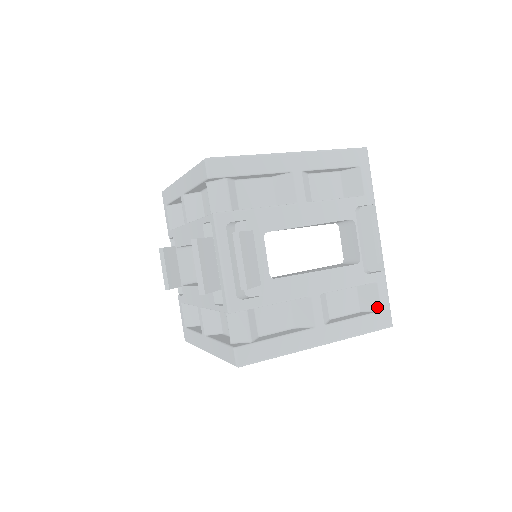
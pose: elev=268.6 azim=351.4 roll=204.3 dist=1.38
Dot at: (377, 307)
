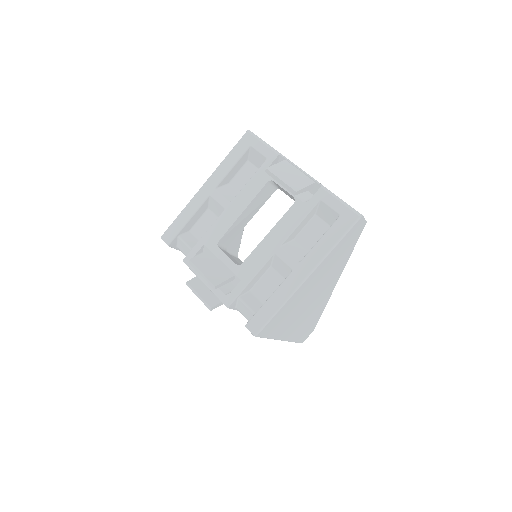
Dot at: (336, 215)
